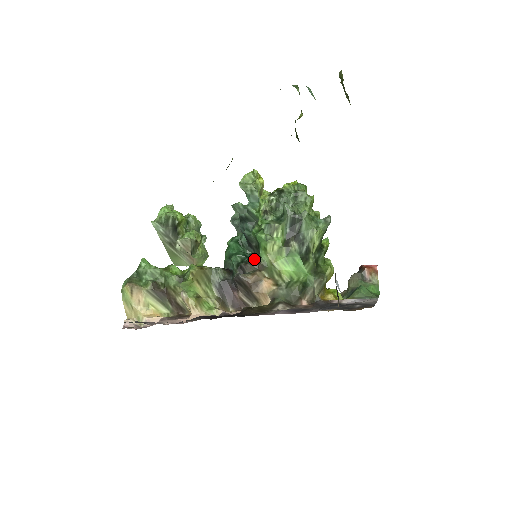
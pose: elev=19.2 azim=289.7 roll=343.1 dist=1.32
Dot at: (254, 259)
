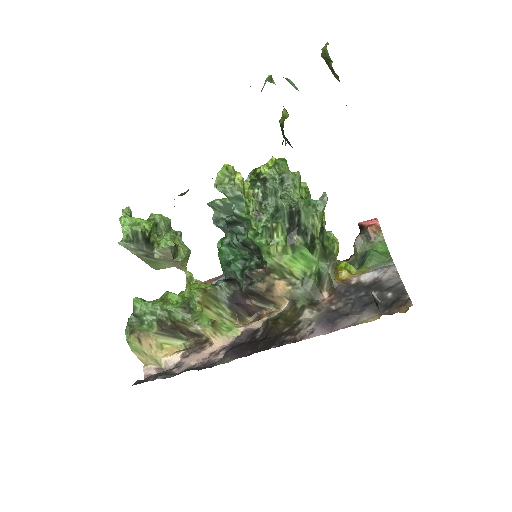
Dot at: (256, 262)
